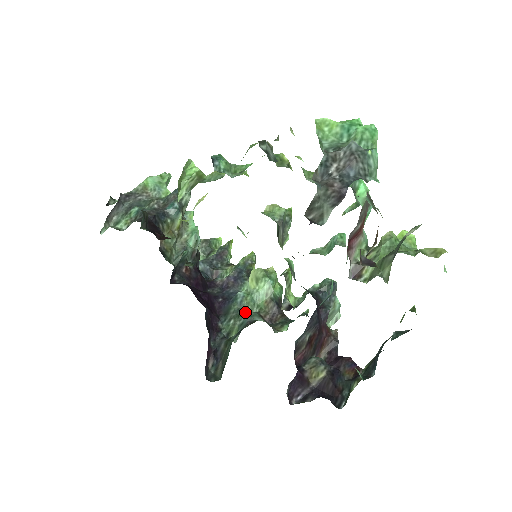
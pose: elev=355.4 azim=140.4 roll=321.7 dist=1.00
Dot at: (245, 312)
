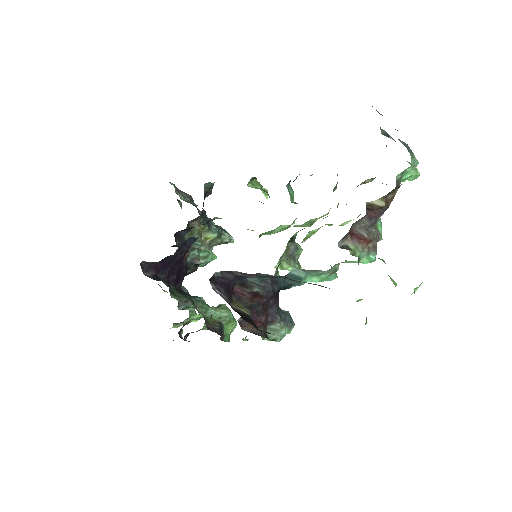
Dot at: (195, 306)
